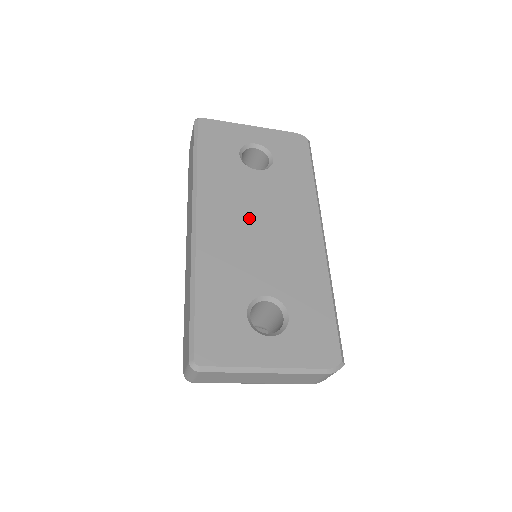
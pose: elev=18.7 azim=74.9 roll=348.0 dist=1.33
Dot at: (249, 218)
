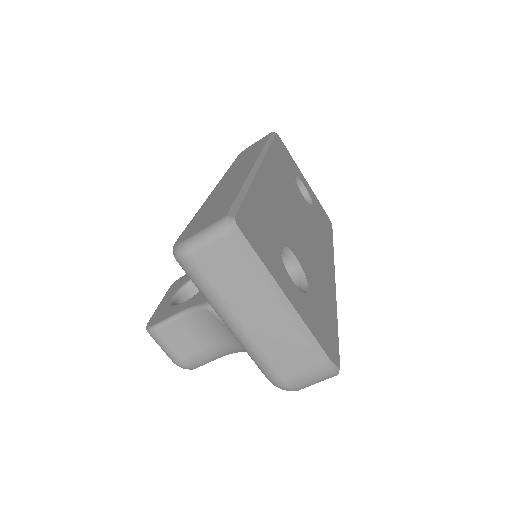
Dot at: (294, 207)
